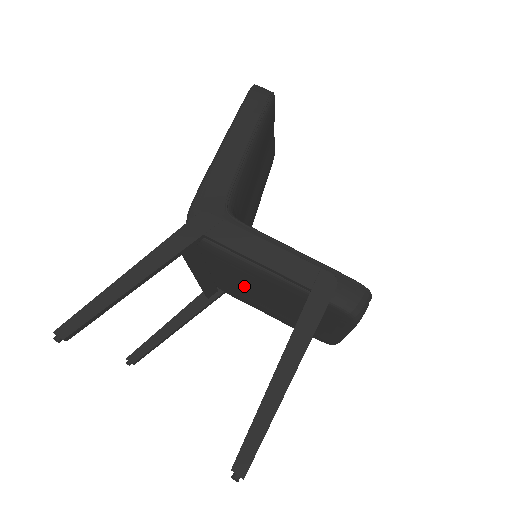
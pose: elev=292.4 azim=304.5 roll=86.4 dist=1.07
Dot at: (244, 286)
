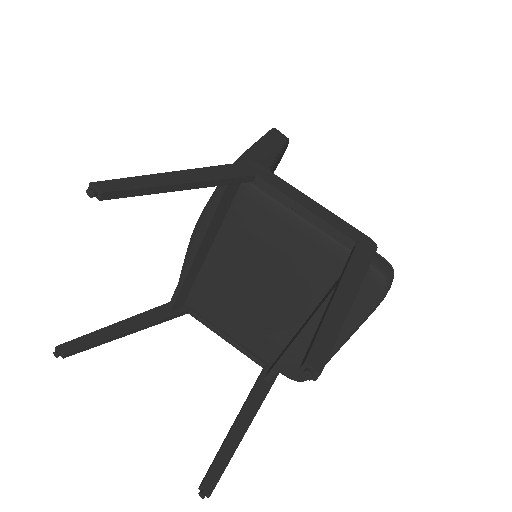
Dot at: (248, 272)
